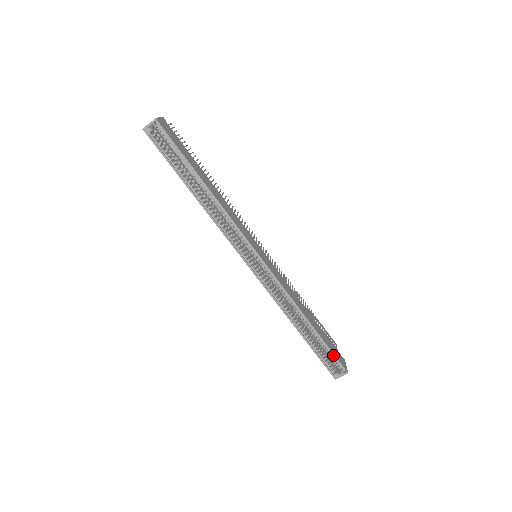
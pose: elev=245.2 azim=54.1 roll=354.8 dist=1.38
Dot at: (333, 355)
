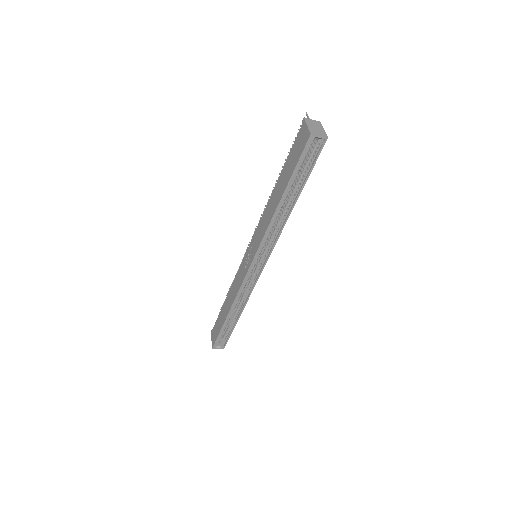
Dot at: (229, 337)
